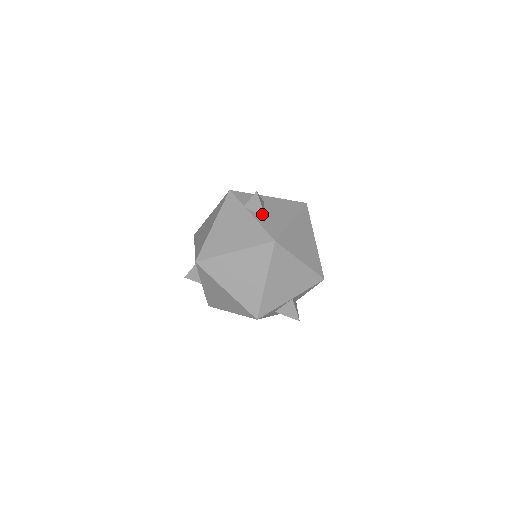
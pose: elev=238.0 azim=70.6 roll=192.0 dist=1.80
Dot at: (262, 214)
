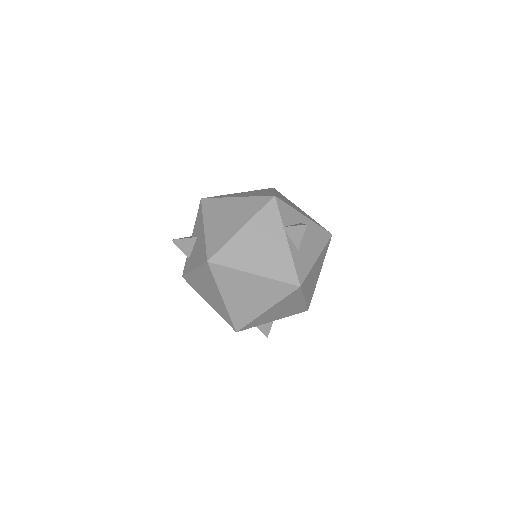
Dot at: (297, 245)
